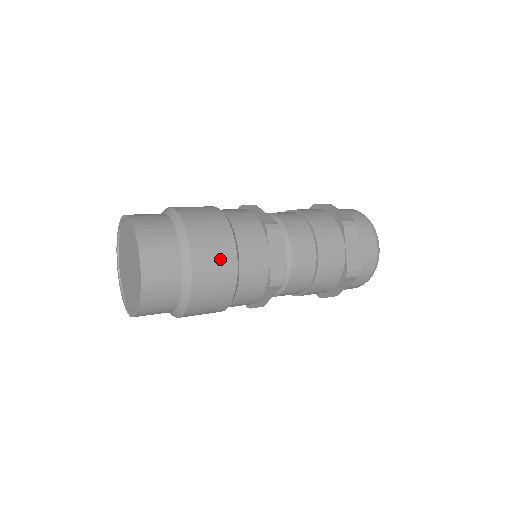
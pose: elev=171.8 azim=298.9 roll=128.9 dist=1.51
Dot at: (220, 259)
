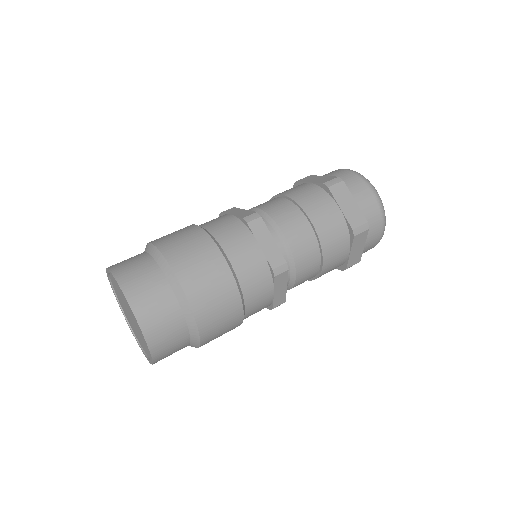
Dot at: (227, 323)
